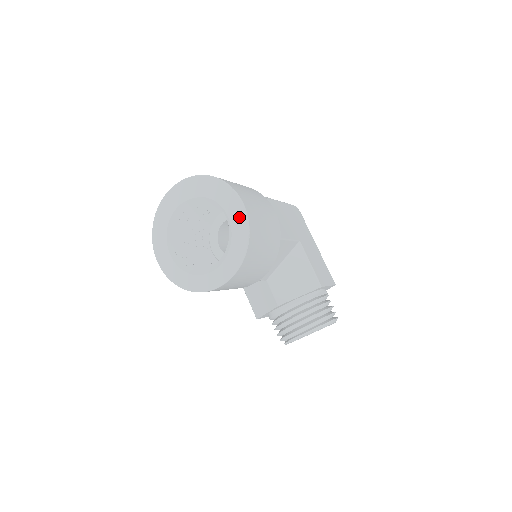
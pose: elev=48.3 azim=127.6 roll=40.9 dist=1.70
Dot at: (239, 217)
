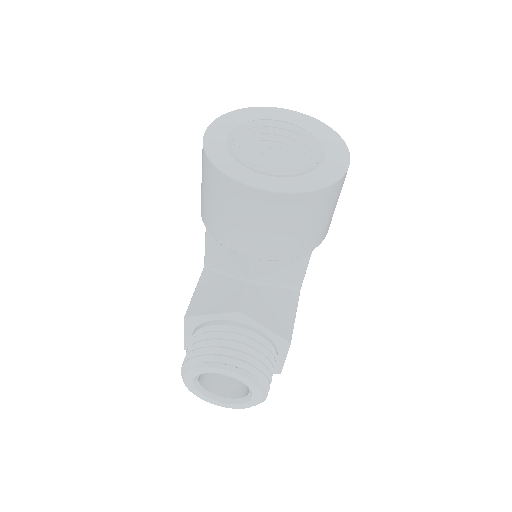
Dot at: (338, 164)
